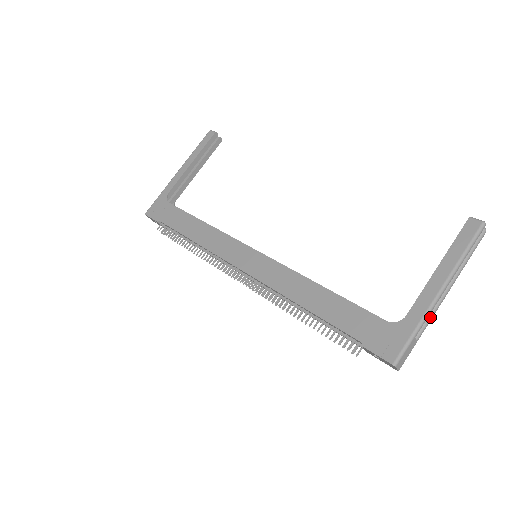
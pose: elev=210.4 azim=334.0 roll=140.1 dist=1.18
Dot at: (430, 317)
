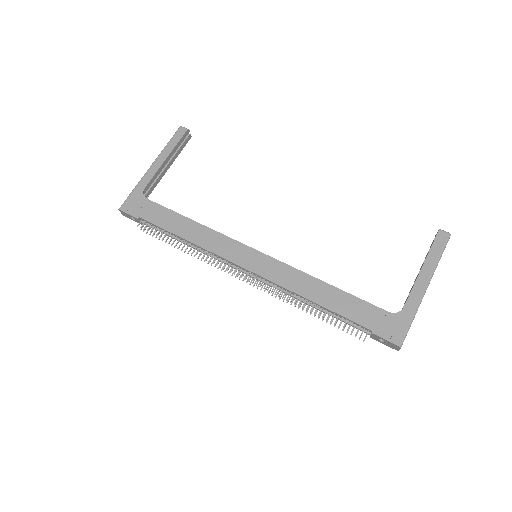
Dot at: occluded
